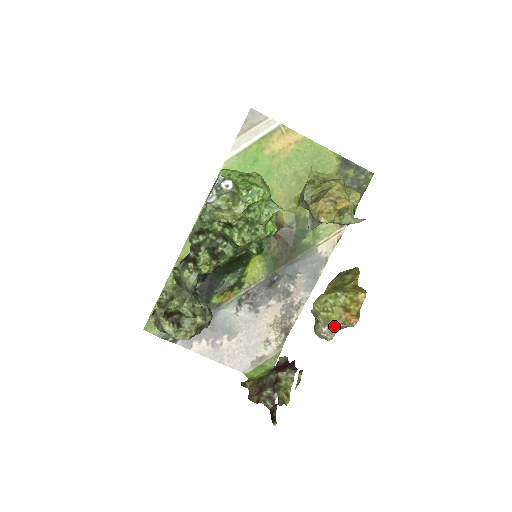
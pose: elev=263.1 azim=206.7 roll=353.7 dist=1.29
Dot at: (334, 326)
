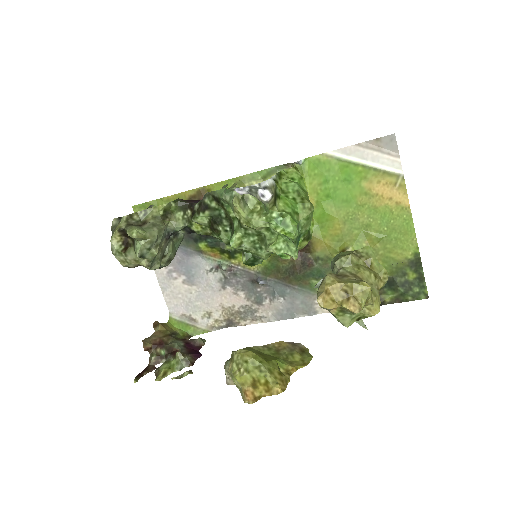
Dot at: occluded
